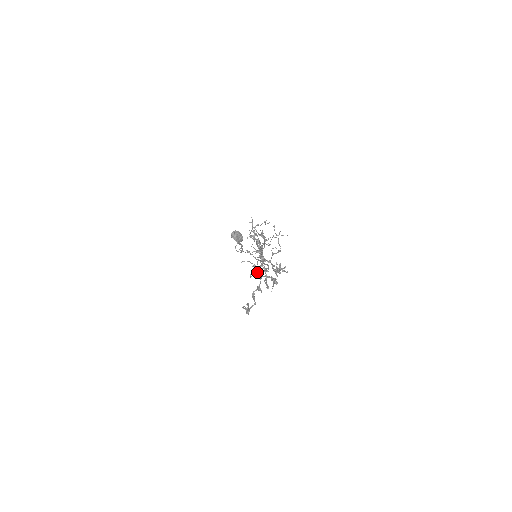
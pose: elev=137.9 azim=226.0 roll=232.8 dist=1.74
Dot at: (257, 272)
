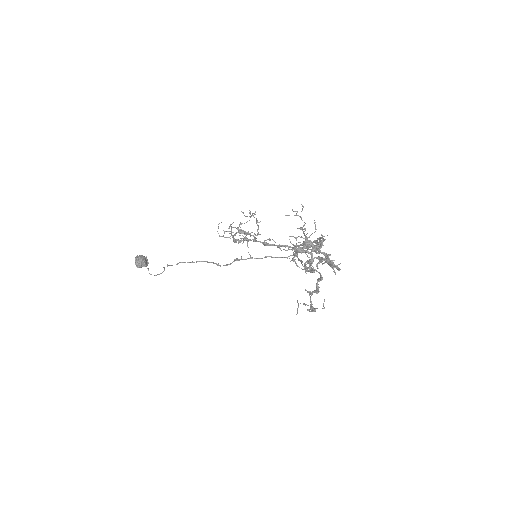
Dot at: (333, 264)
